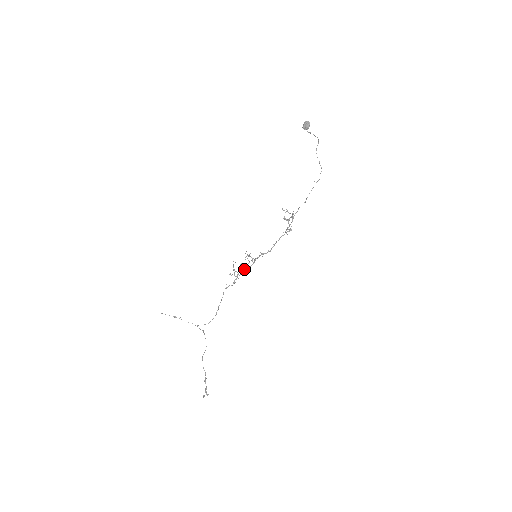
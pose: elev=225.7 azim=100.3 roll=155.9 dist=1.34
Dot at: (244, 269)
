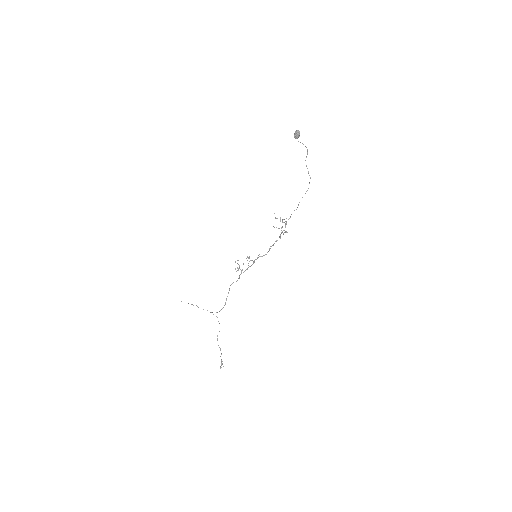
Dot at: occluded
